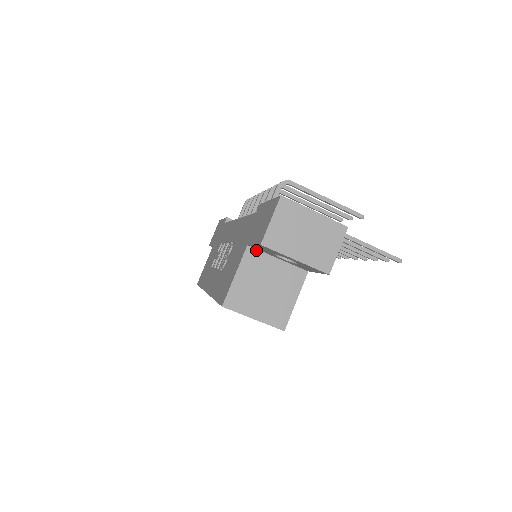
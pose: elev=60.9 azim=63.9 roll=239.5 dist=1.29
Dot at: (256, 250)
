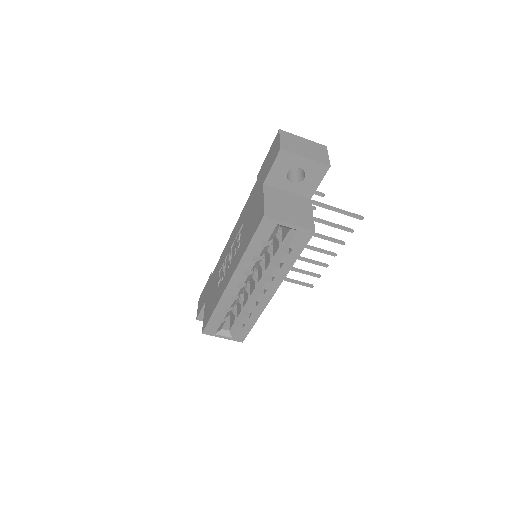
Dot at: (270, 186)
